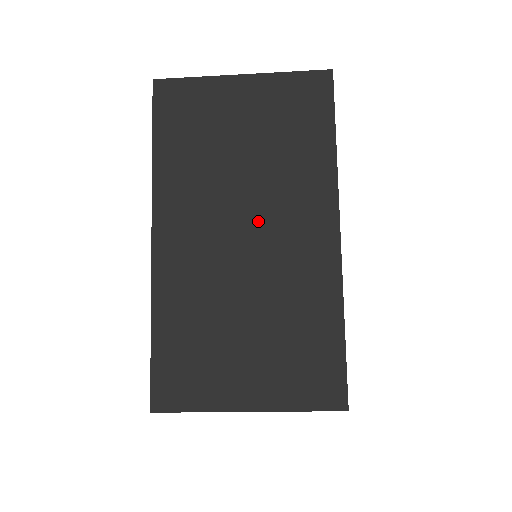
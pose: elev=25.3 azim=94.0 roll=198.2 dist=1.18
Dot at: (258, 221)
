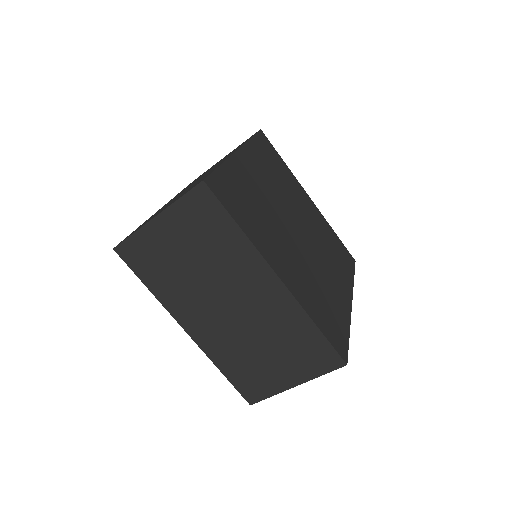
Dot at: occluded
